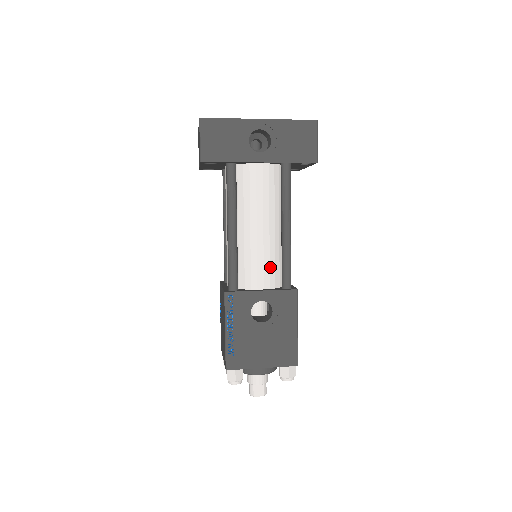
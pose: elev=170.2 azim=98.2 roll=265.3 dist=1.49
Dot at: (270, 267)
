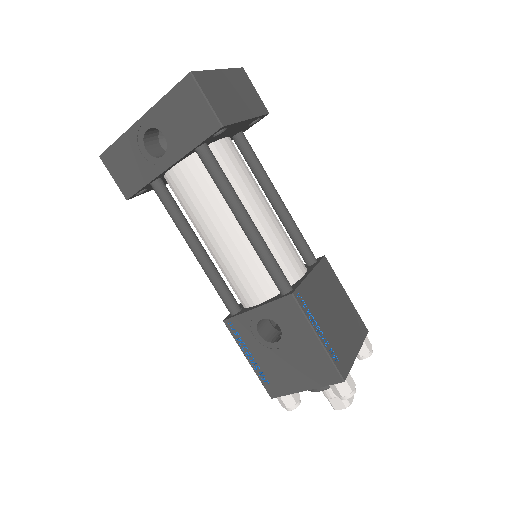
Dot at: (254, 275)
